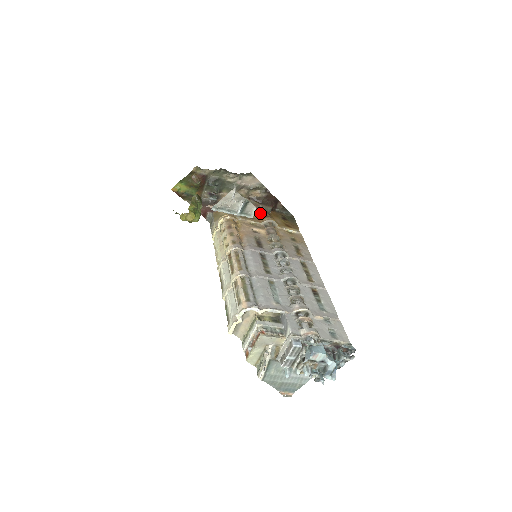
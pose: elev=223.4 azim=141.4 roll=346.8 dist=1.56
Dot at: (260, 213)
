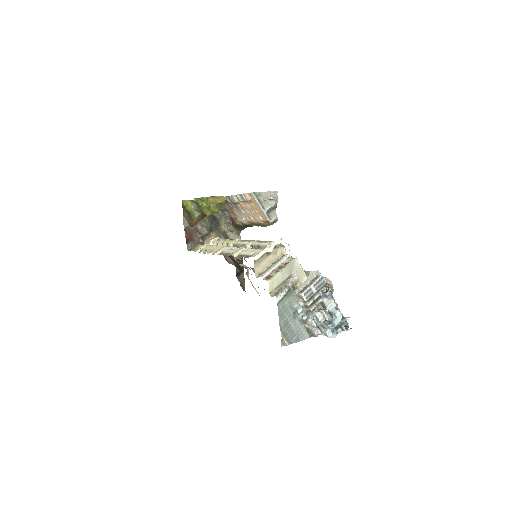
Dot at: occluded
